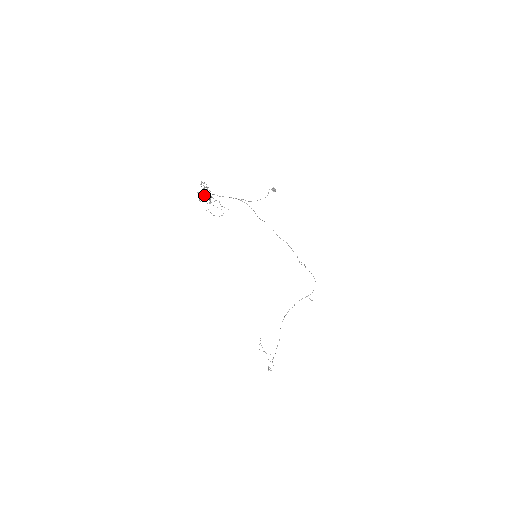
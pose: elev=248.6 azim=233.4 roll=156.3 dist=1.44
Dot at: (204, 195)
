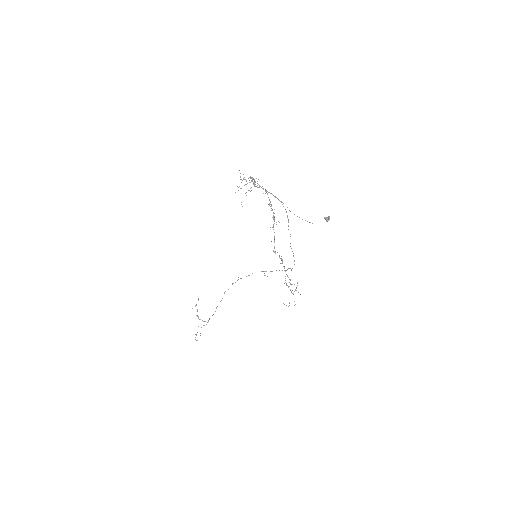
Dot at: occluded
